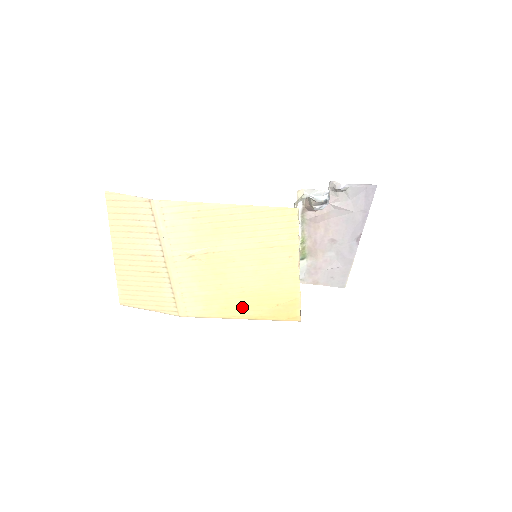
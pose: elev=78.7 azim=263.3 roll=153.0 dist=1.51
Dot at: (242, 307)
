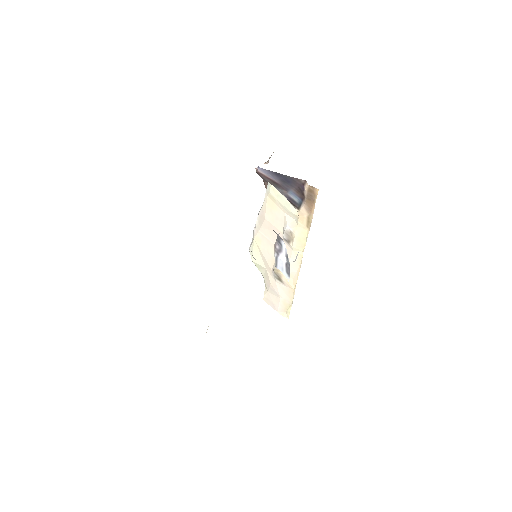
Dot at: occluded
